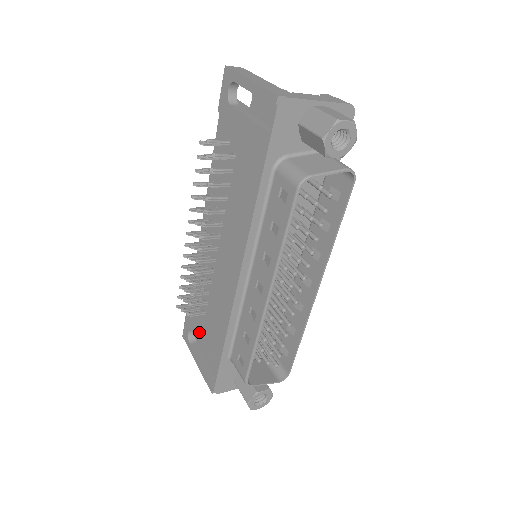
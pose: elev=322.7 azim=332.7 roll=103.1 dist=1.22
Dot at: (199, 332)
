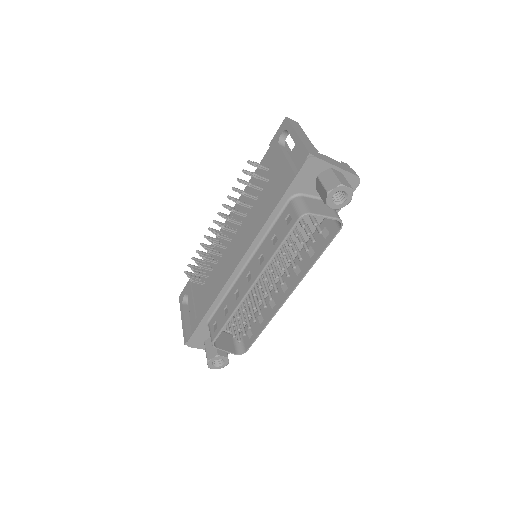
Dot at: (193, 297)
